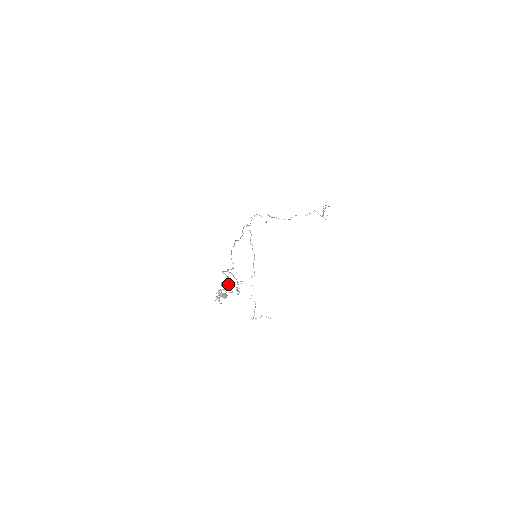
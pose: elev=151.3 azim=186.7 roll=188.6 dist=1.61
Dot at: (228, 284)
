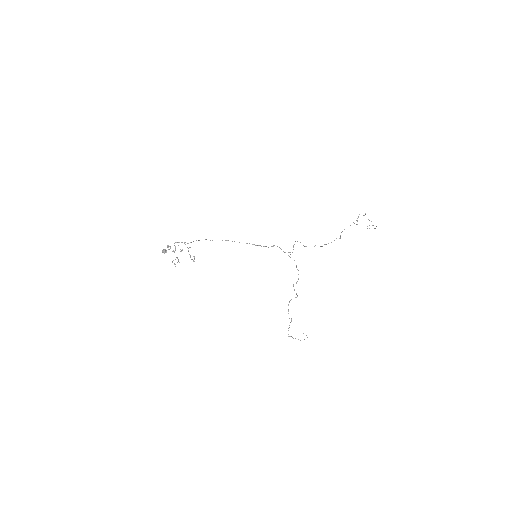
Dot at: occluded
